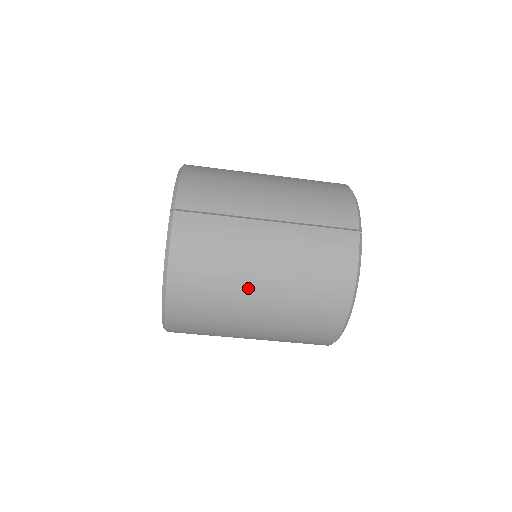
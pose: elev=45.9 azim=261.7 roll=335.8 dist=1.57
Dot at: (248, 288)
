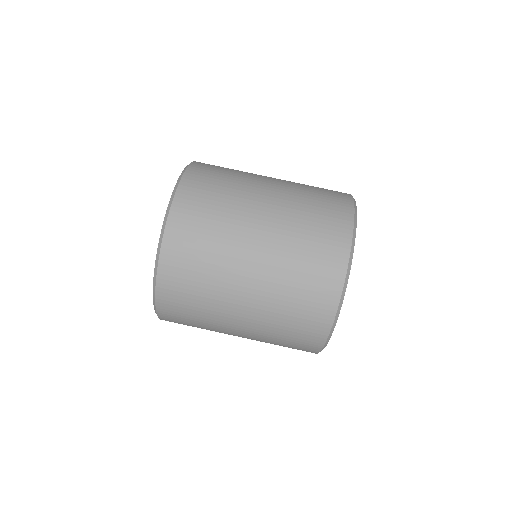
Dot at: (255, 193)
